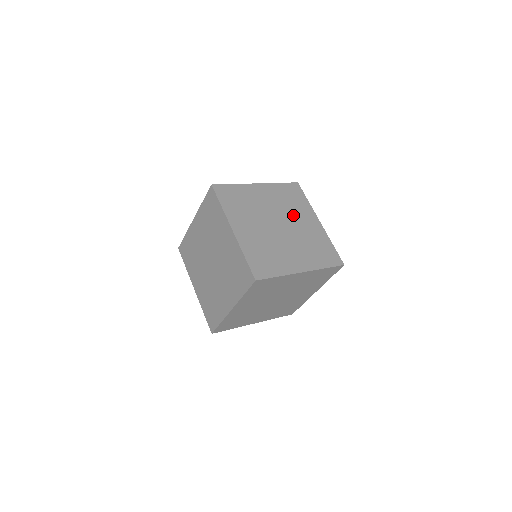
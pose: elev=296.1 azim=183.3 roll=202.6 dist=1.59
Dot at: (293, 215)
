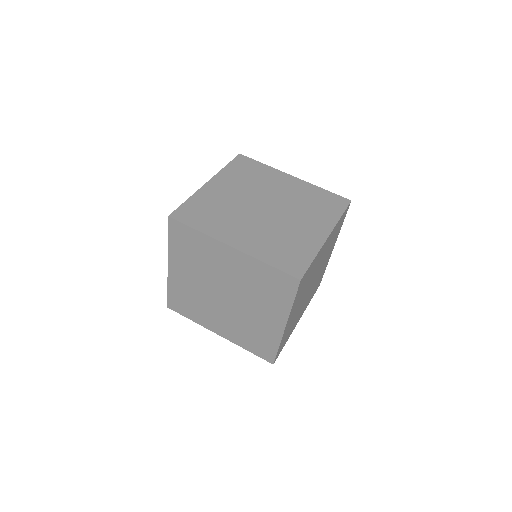
Dot at: (215, 270)
